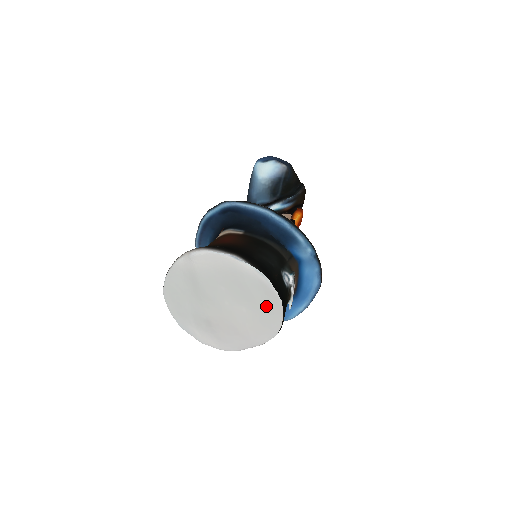
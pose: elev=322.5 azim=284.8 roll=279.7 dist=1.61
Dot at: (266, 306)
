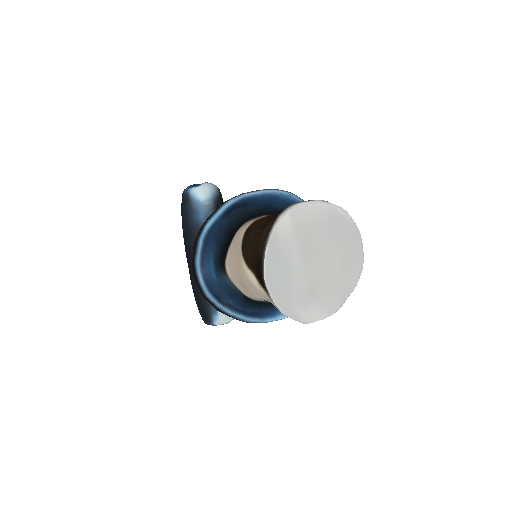
Dot at: (351, 242)
